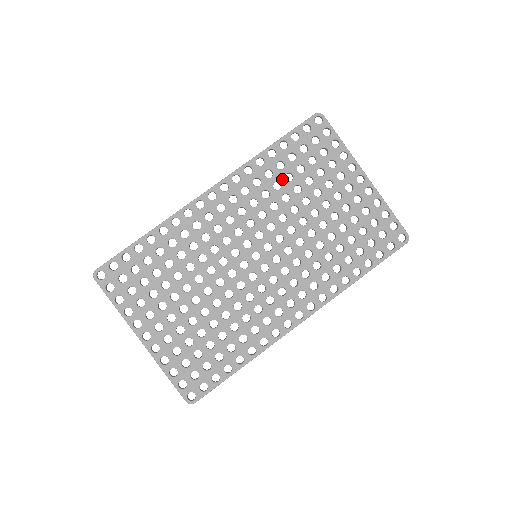
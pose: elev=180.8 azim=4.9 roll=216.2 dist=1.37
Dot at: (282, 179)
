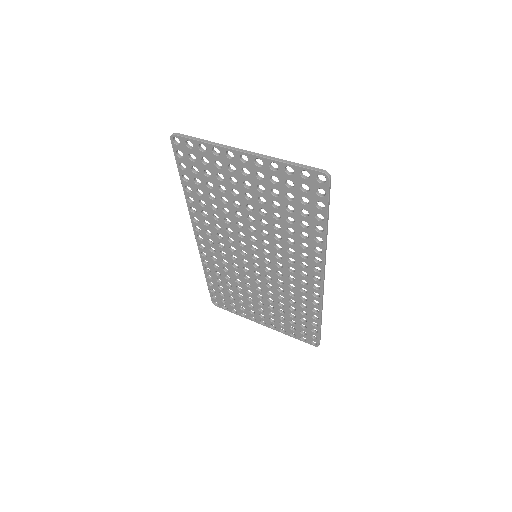
Dot at: (211, 201)
